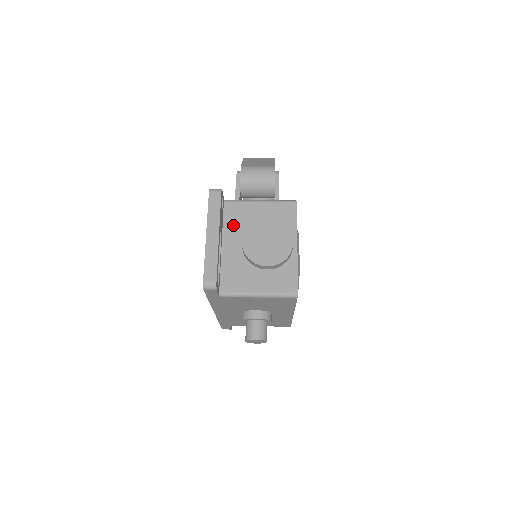
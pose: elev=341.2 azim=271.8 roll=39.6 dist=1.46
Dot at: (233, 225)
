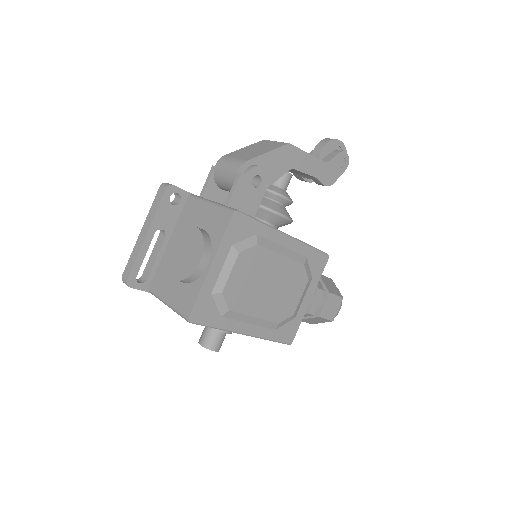
Dot at: (183, 224)
